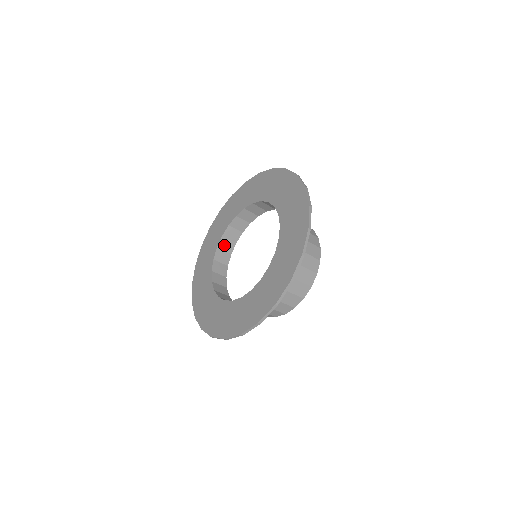
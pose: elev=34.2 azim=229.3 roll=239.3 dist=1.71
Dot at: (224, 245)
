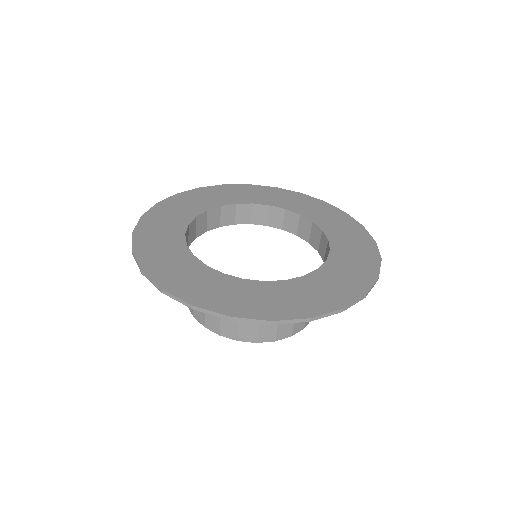
Dot at: (191, 229)
